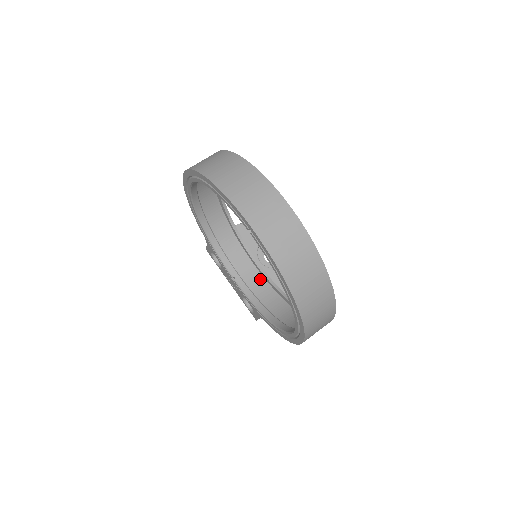
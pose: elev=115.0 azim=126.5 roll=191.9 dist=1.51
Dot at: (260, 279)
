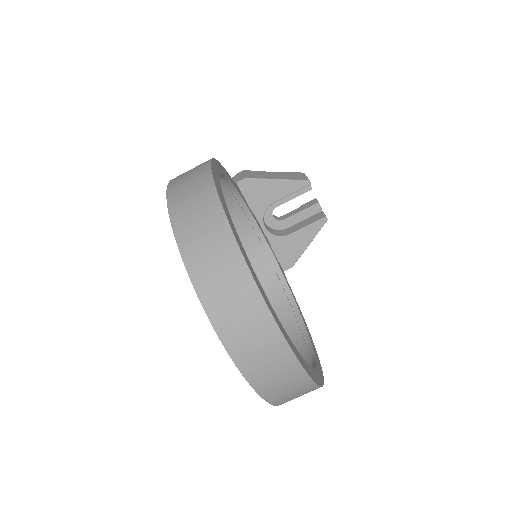
Dot at: (261, 248)
